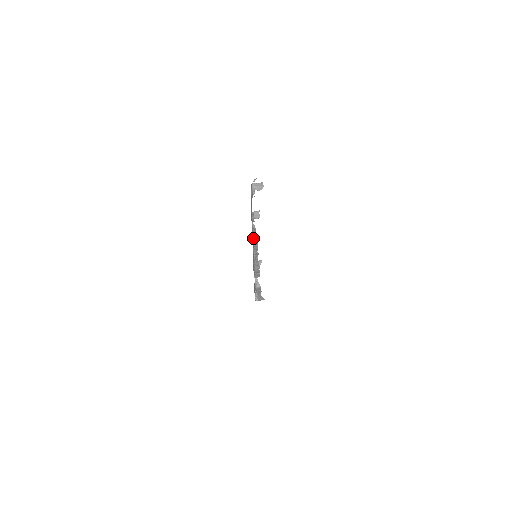
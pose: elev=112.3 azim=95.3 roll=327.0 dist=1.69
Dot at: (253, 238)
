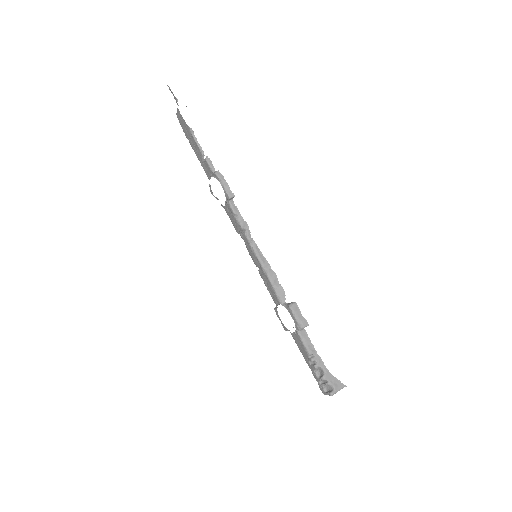
Dot at: (215, 173)
